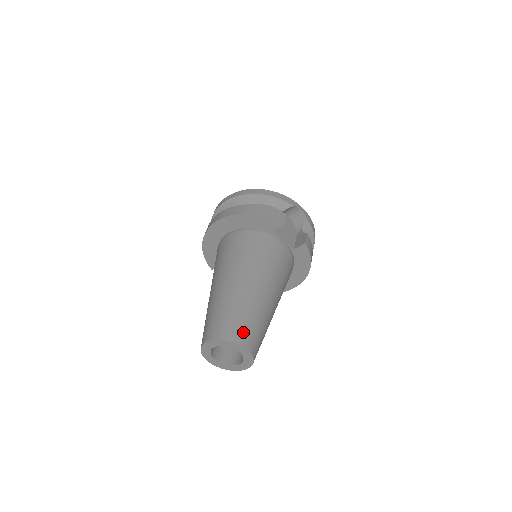
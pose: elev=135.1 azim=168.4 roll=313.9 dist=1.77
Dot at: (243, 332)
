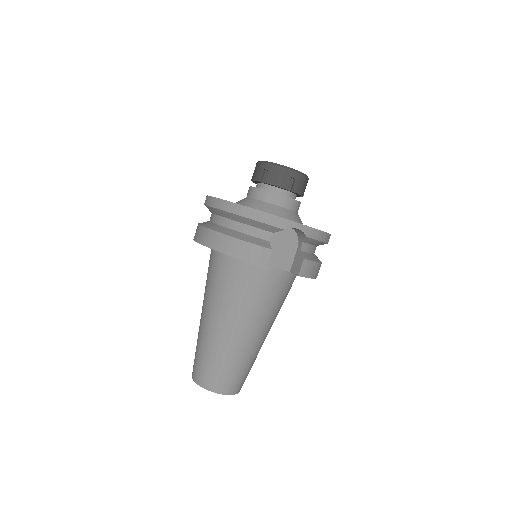
Dot at: (222, 382)
